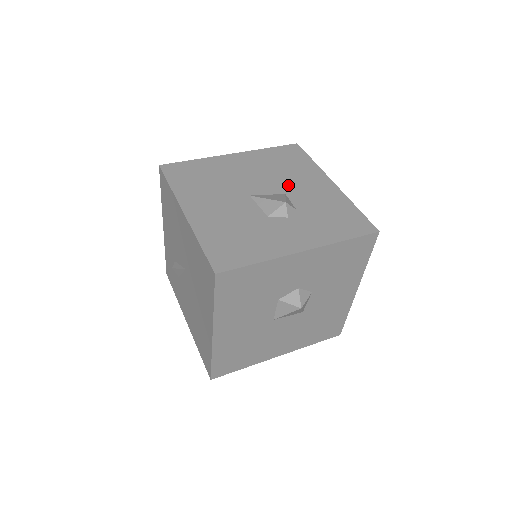
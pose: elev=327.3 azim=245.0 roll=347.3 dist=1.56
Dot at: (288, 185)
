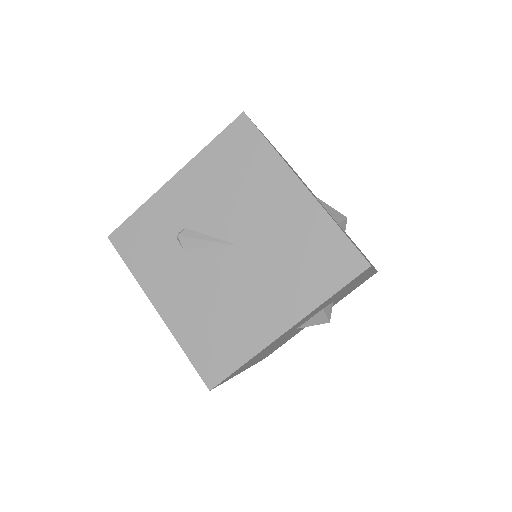
Dot at: occluded
